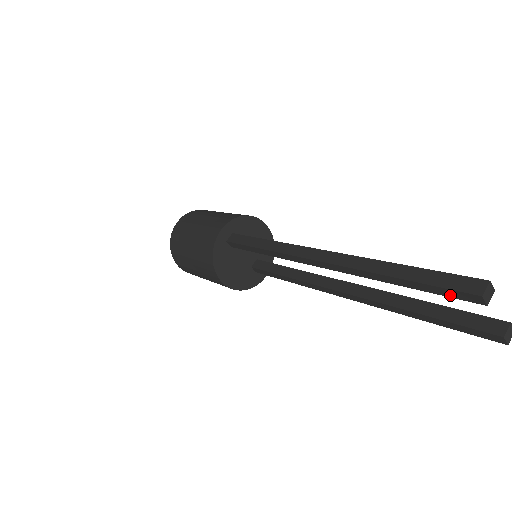
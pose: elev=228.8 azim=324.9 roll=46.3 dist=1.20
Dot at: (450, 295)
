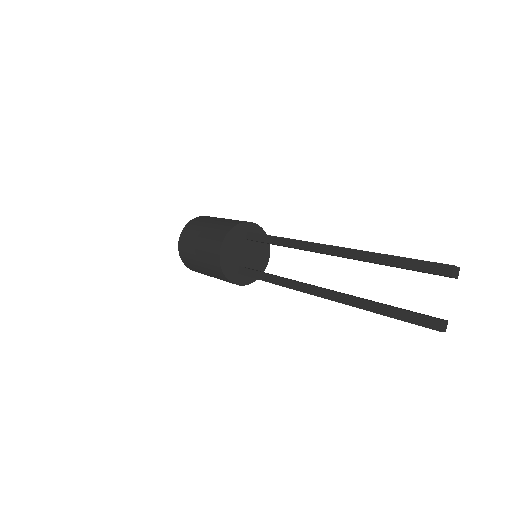
Dot at: (427, 269)
